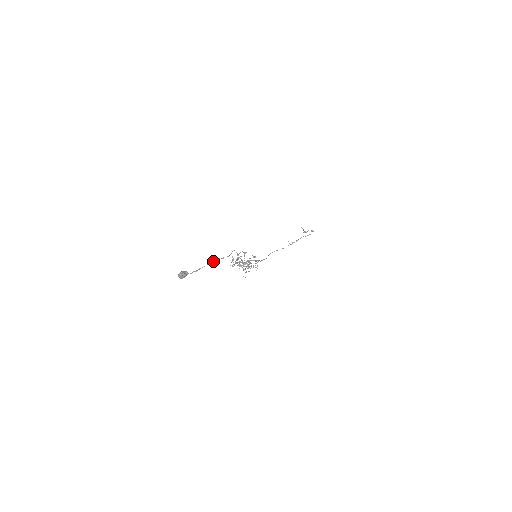
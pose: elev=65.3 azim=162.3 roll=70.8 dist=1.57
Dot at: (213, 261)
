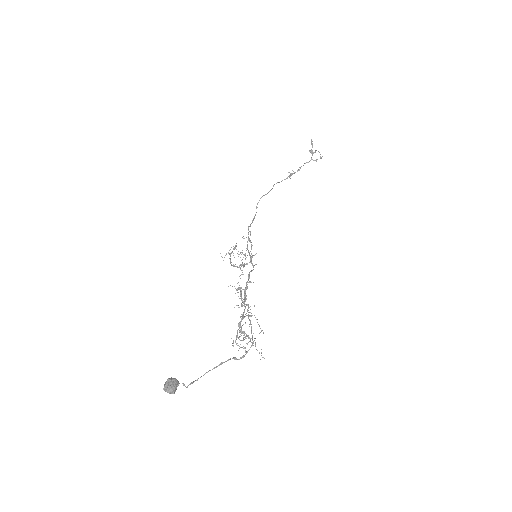
Dot at: (220, 364)
